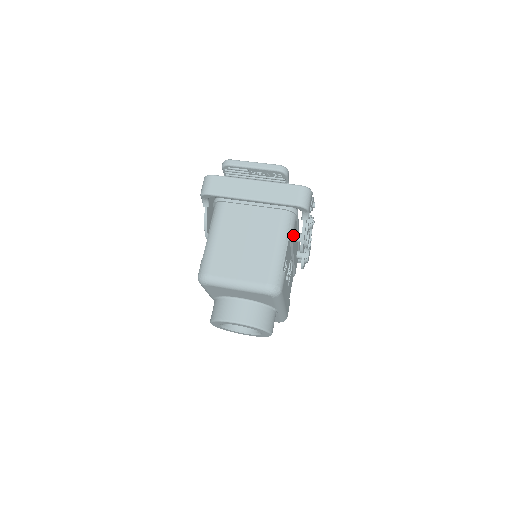
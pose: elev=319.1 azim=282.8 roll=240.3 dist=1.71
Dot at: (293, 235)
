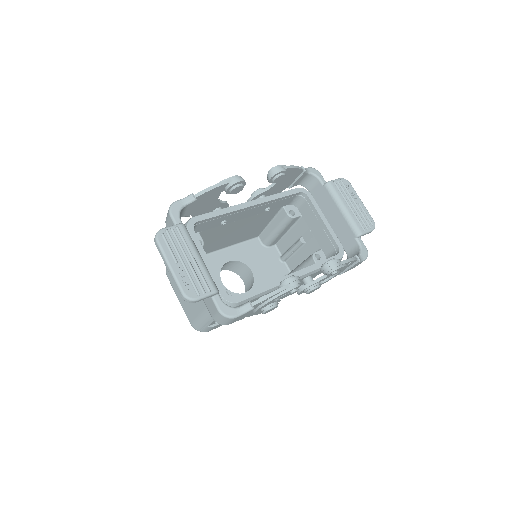
Dot at: occluded
